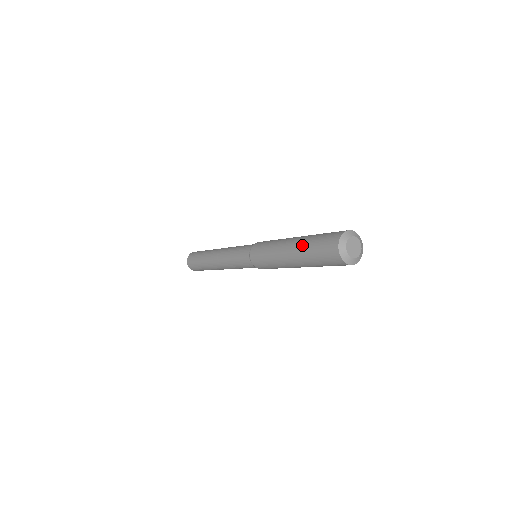
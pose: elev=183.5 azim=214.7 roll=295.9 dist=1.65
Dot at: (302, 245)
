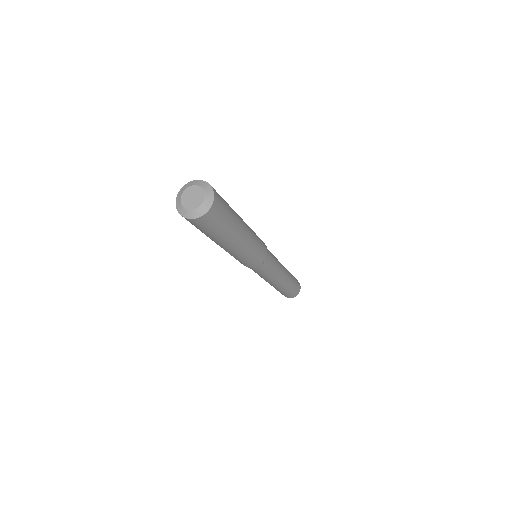
Dot at: occluded
